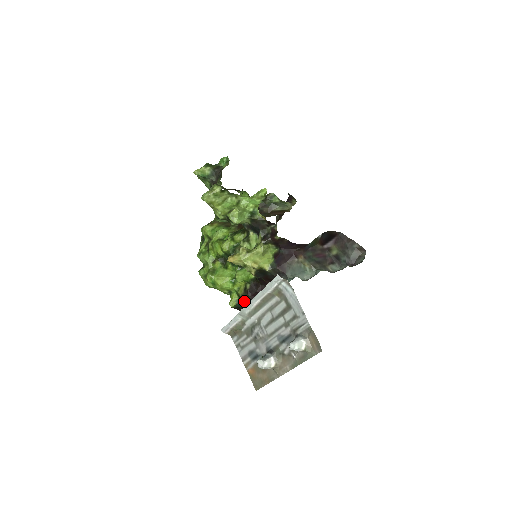
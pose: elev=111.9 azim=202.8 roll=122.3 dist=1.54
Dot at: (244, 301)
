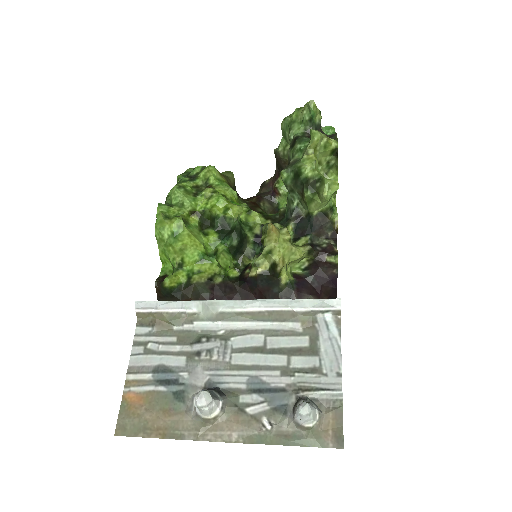
Dot at: (190, 293)
